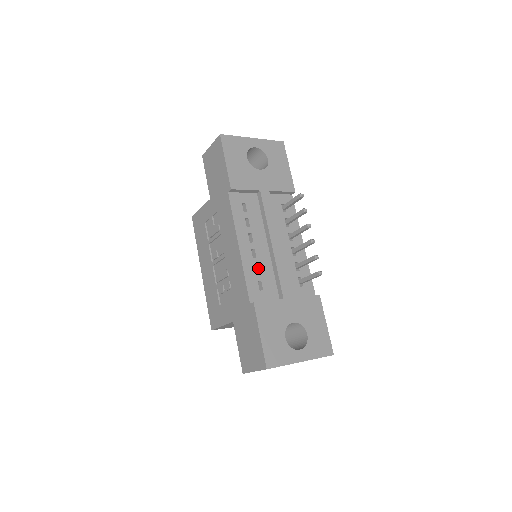
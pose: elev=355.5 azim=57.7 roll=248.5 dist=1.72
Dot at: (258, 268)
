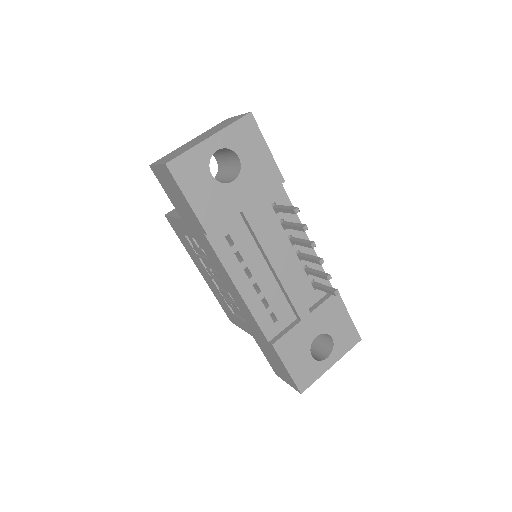
Dot at: (266, 300)
